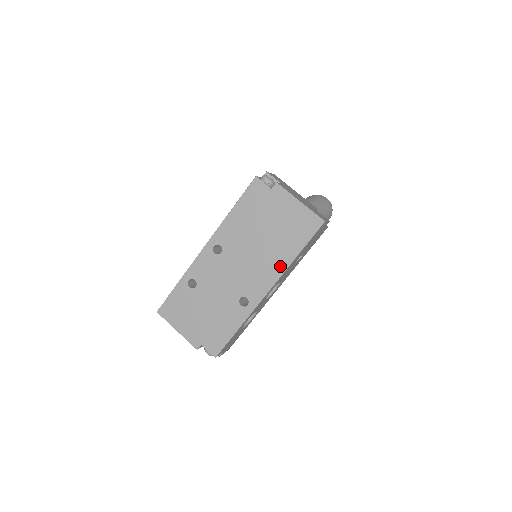
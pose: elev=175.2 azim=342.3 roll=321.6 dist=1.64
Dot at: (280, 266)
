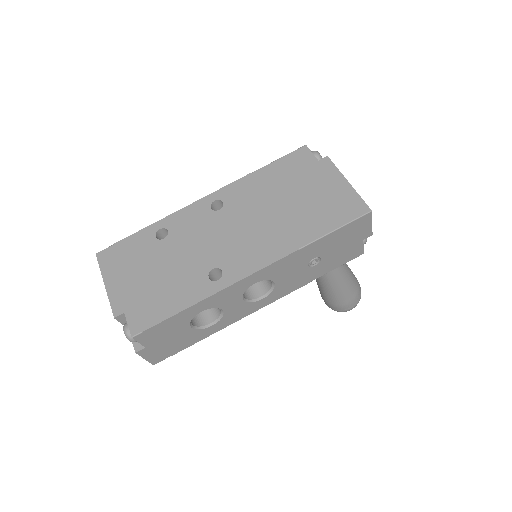
Dot at: (287, 245)
